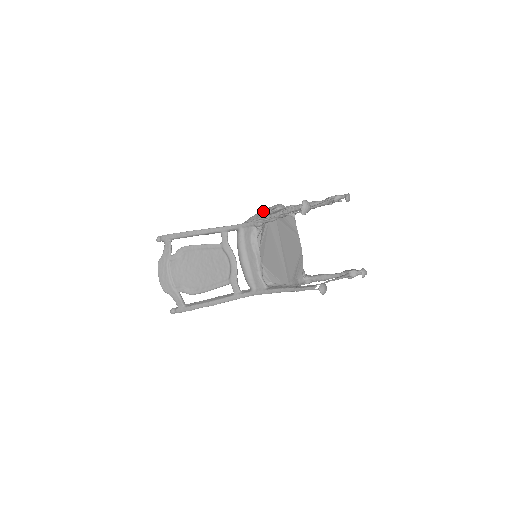
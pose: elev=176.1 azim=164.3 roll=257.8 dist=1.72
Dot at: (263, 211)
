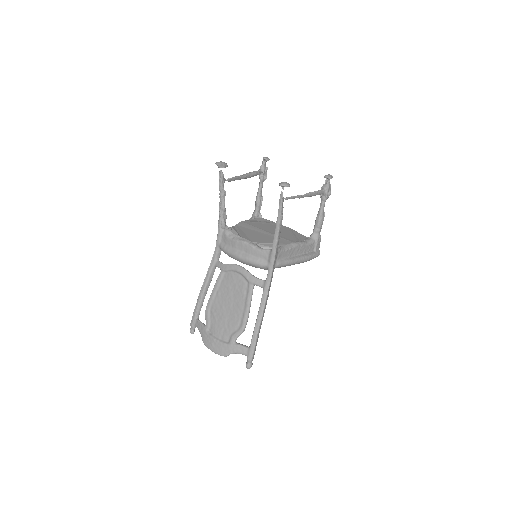
Dot at: occluded
